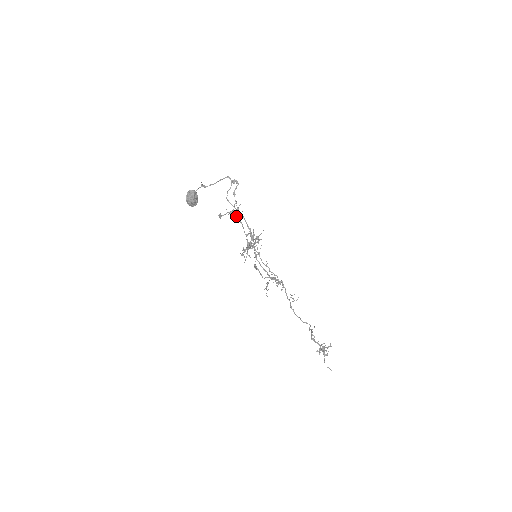
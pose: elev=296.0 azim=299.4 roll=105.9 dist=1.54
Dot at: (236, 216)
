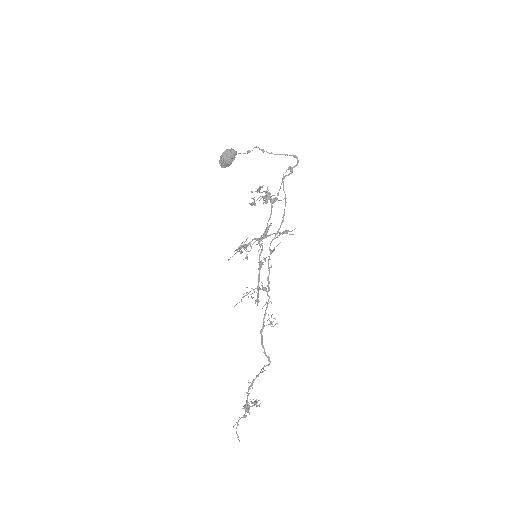
Dot at: (271, 200)
